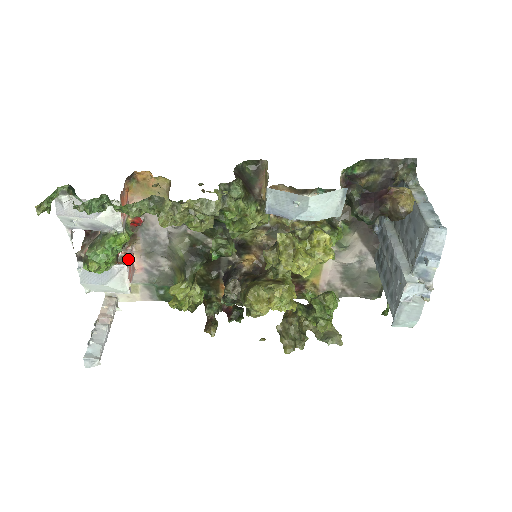
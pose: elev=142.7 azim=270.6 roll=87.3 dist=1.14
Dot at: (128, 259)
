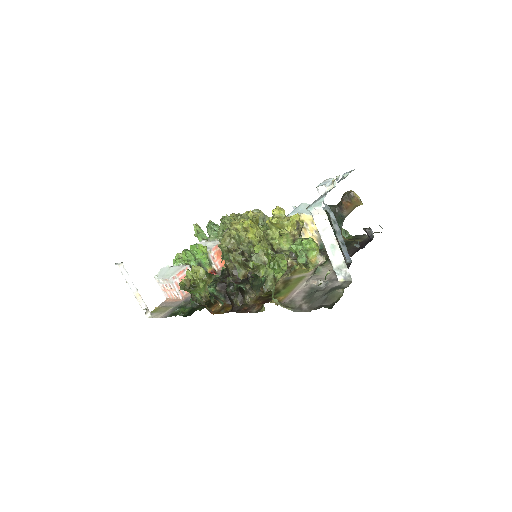
Dot at: occluded
